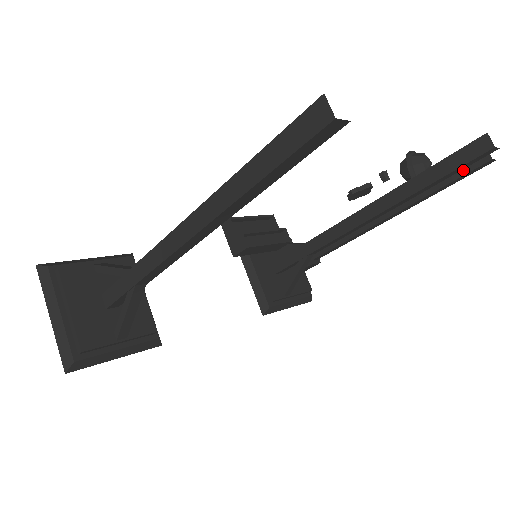
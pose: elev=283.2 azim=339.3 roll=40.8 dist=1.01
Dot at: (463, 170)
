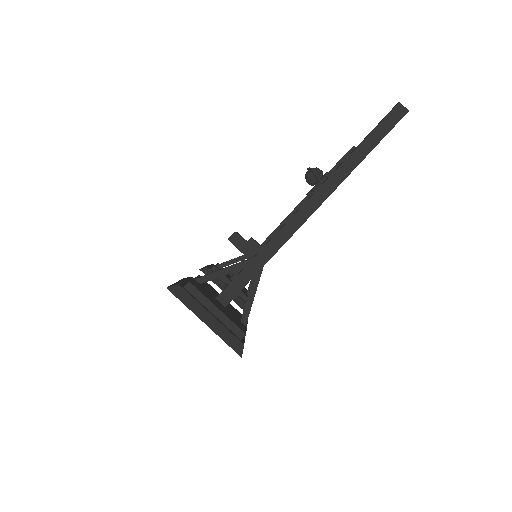
Dot at: occluded
